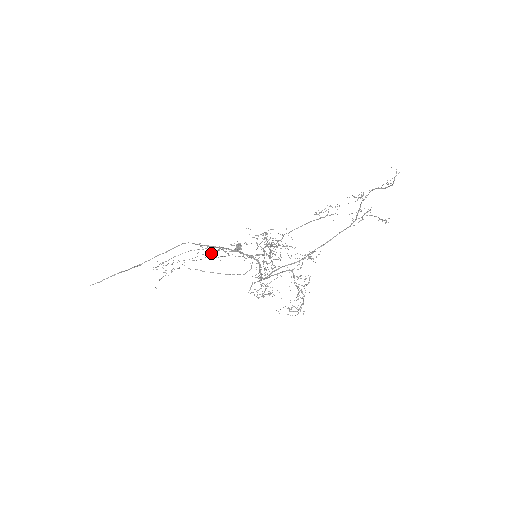
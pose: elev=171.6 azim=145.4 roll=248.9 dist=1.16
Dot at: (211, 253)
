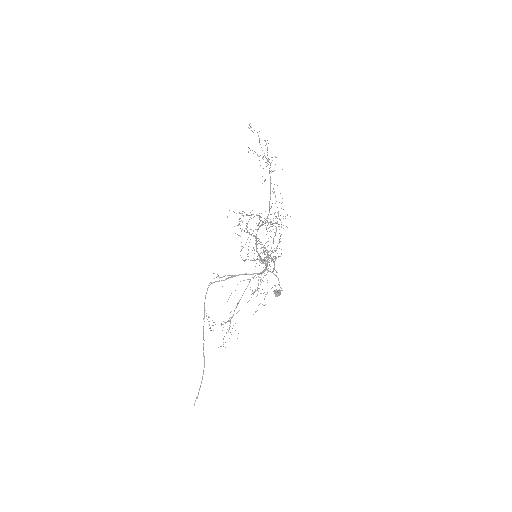
Dot at: occluded
